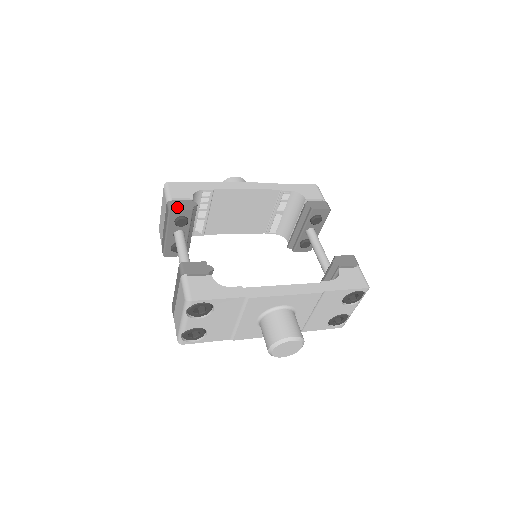
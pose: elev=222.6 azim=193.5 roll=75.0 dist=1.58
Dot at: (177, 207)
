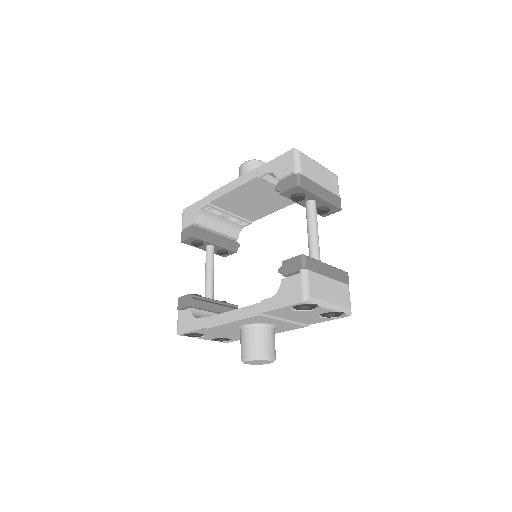
Dot at: (184, 238)
